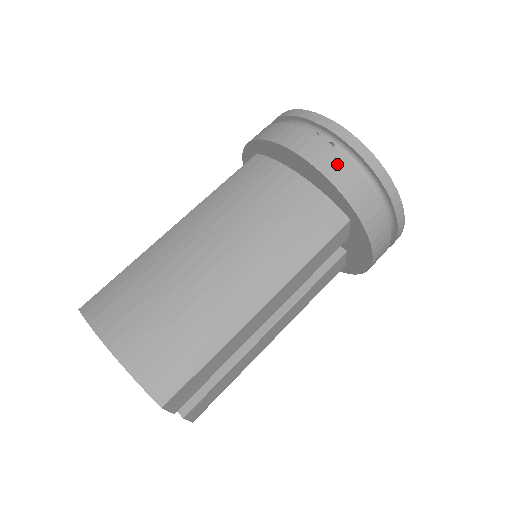
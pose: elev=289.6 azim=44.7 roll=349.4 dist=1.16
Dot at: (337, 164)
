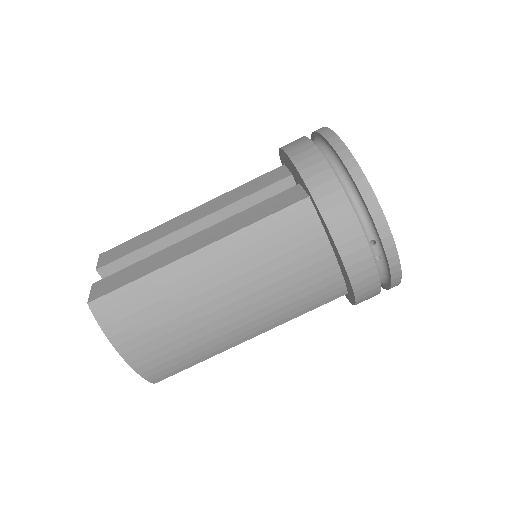
Dot at: (370, 285)
